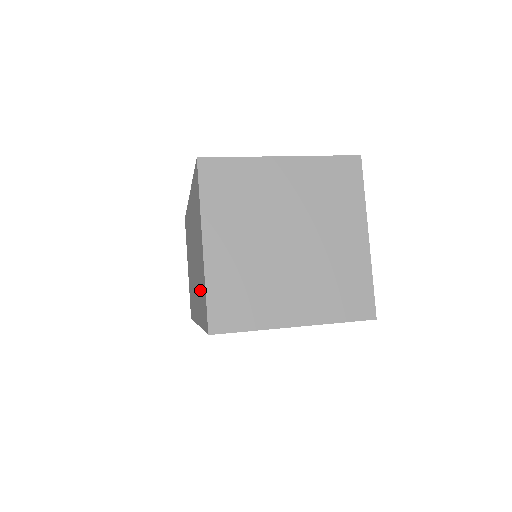
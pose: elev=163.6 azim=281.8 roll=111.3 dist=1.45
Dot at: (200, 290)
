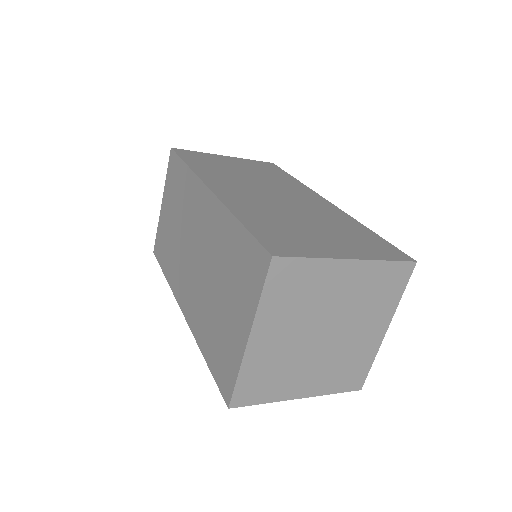
Dot at: (214, 332)
